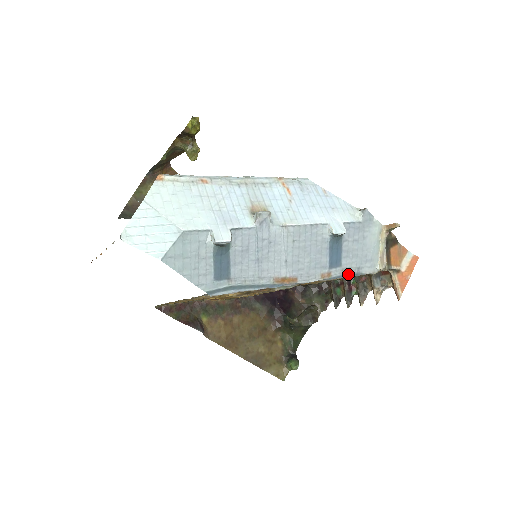
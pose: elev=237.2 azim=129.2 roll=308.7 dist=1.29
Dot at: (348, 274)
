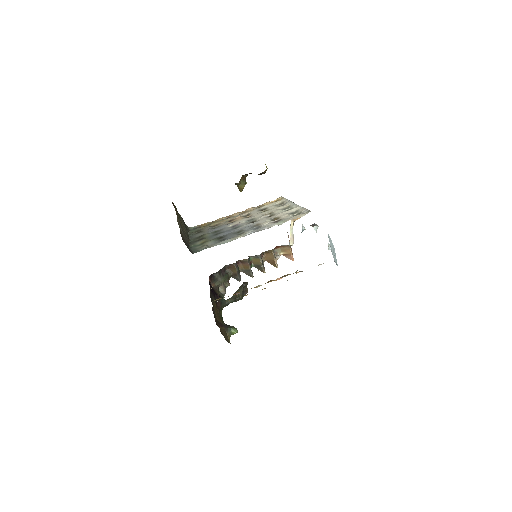
Dot at: occluded
